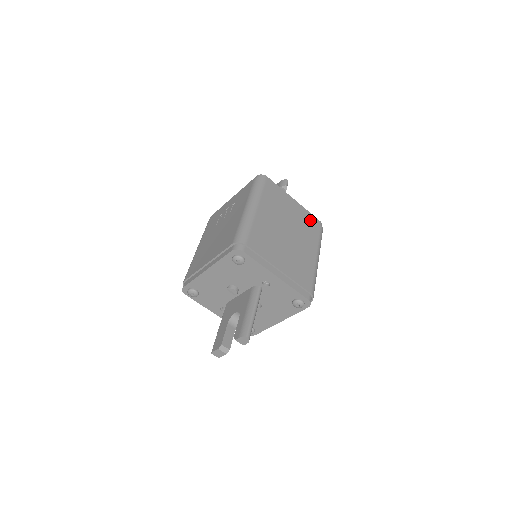
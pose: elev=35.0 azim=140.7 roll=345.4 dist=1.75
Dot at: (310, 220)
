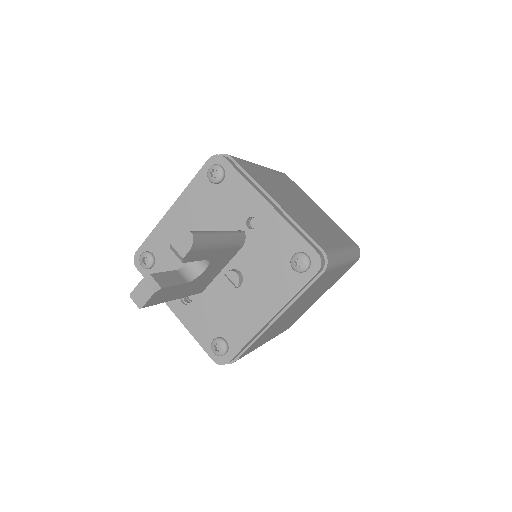
Dot at: (341, 230)
